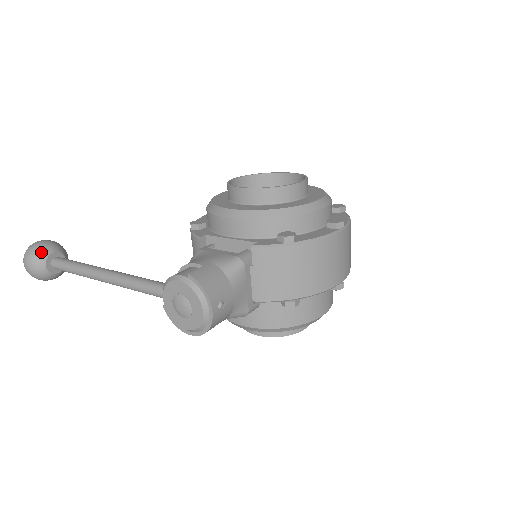
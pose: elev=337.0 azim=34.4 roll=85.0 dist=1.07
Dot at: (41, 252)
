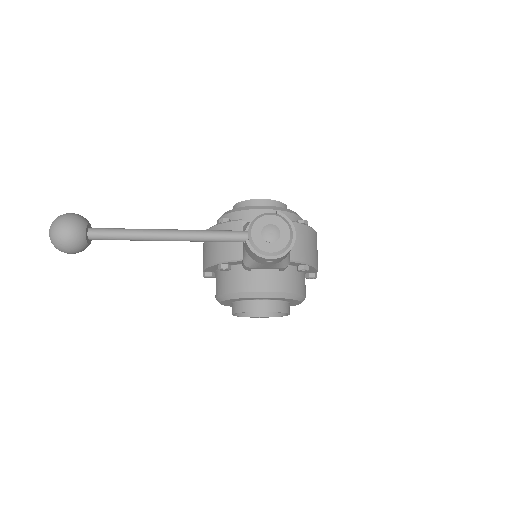
Dot at: (82, 218)
